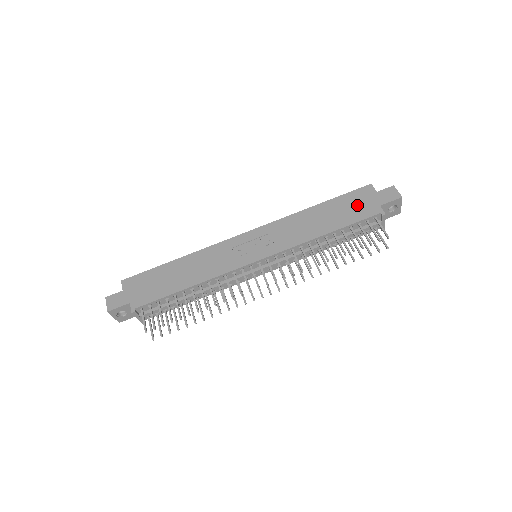
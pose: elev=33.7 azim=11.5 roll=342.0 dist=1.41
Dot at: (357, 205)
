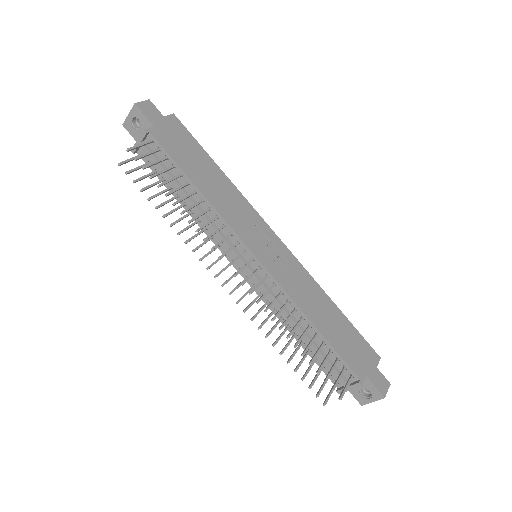
Dot at: (356, 350)
